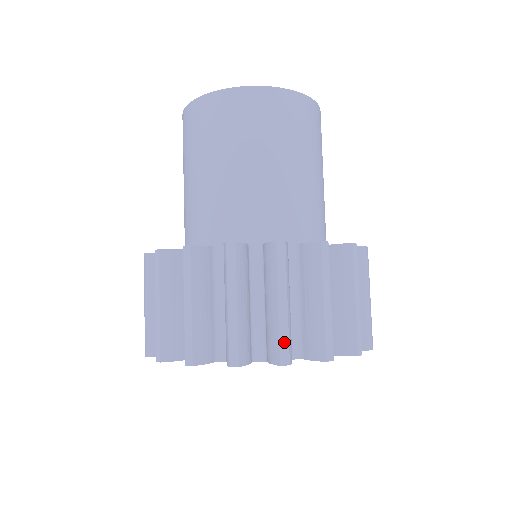
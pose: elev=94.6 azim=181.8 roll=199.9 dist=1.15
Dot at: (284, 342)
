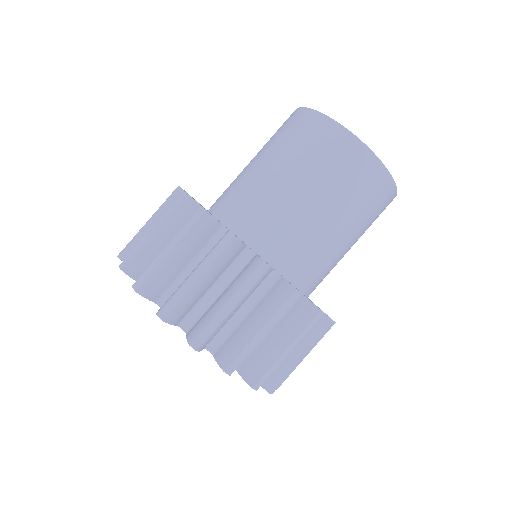
Dot at: (267, 375)
